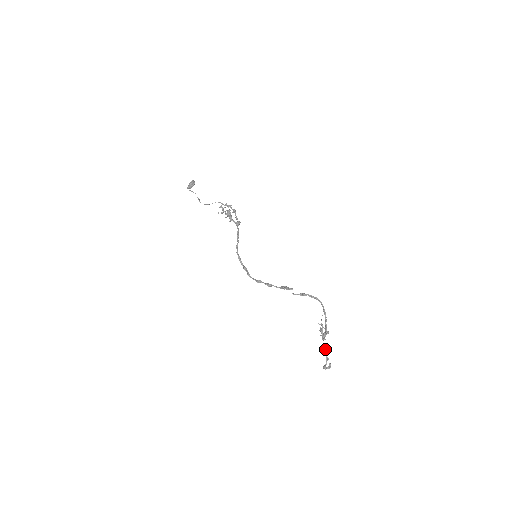
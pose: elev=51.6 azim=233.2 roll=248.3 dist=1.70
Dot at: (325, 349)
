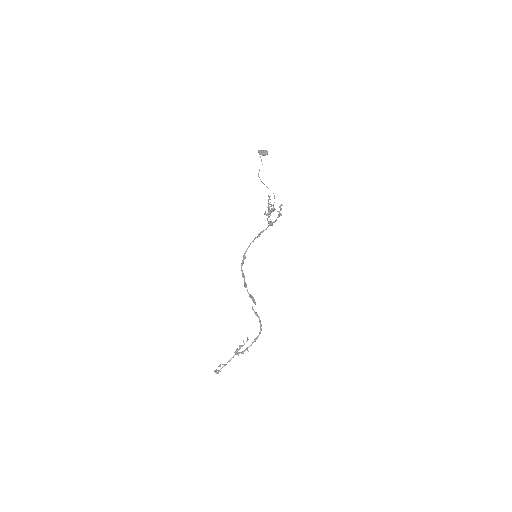
Dot at: (229, 360)
